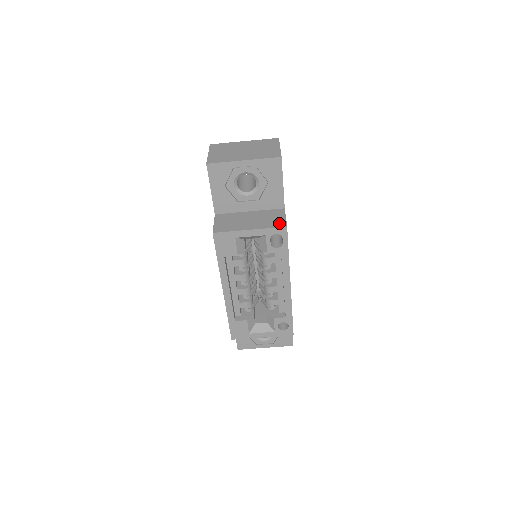
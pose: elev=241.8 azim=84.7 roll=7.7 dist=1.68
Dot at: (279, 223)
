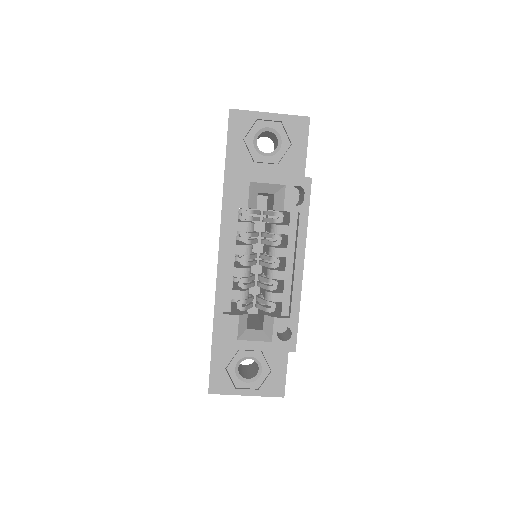
Dot at: occluded
